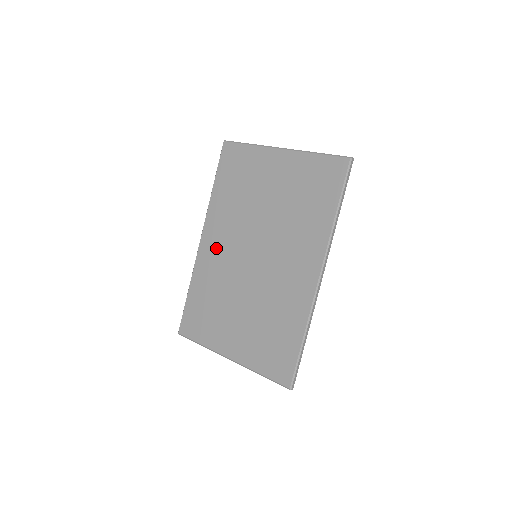
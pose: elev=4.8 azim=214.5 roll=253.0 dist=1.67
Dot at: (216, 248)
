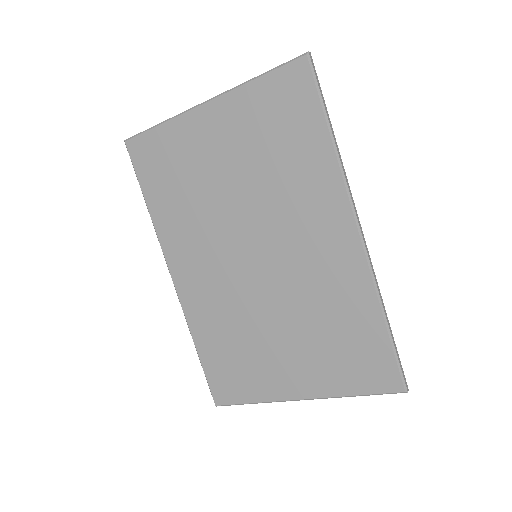
Dot at: (198, 277)
